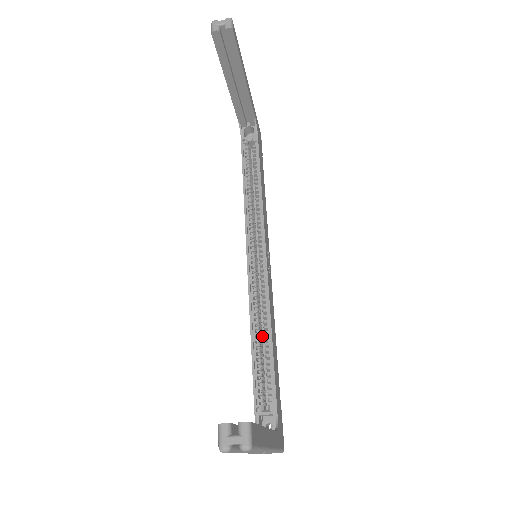
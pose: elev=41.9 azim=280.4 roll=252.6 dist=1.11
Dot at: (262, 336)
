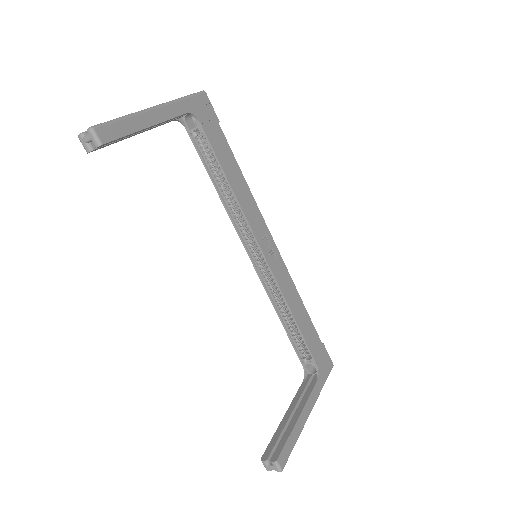
Dot at: occluded
